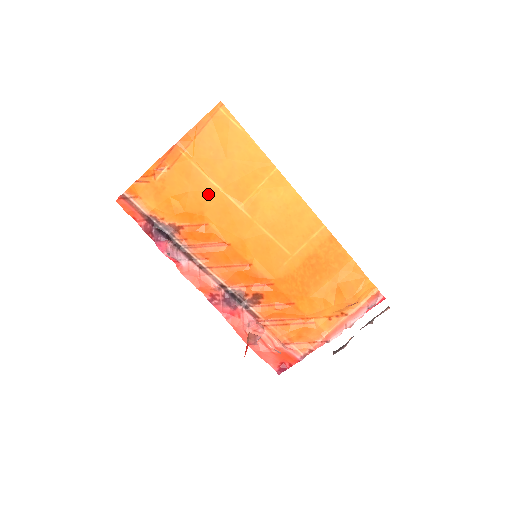
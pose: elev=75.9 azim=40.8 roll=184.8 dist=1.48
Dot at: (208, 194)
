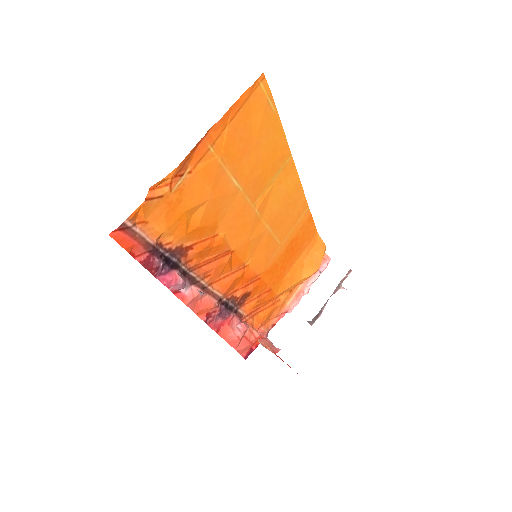
Dot at: (227, 198)
